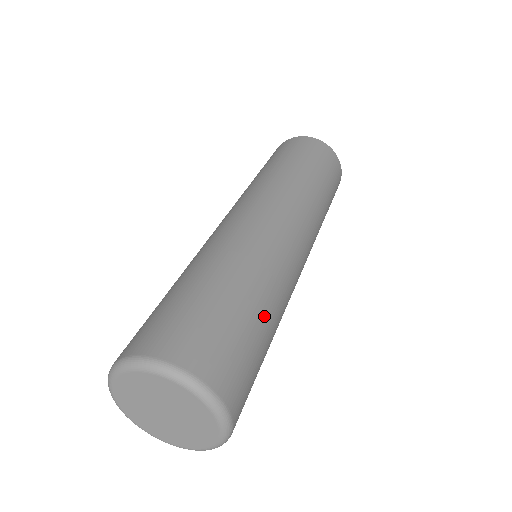
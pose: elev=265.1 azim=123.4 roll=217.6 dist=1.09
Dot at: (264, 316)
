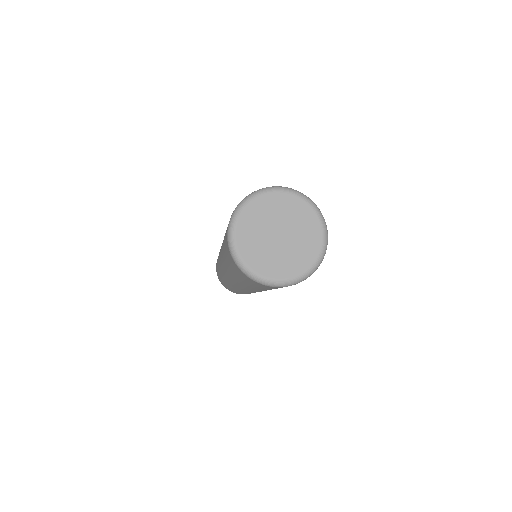
Dot at: occluded
